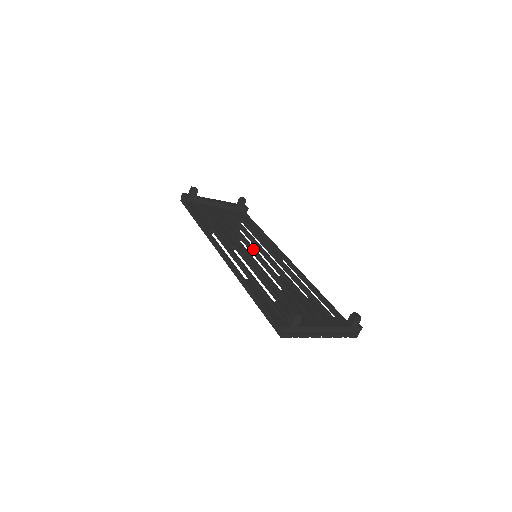
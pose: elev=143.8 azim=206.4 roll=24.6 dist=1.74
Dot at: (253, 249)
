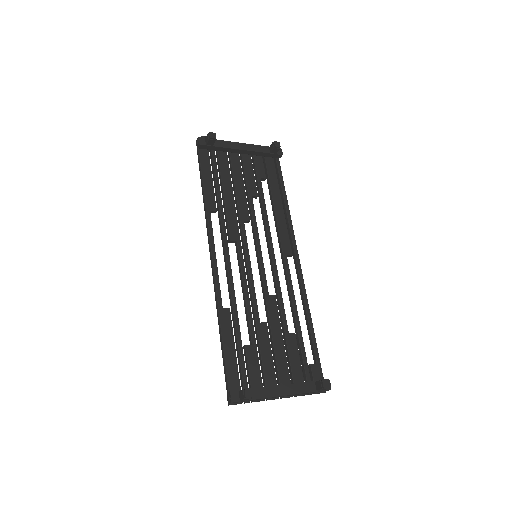
Dot at: (257, 243)
